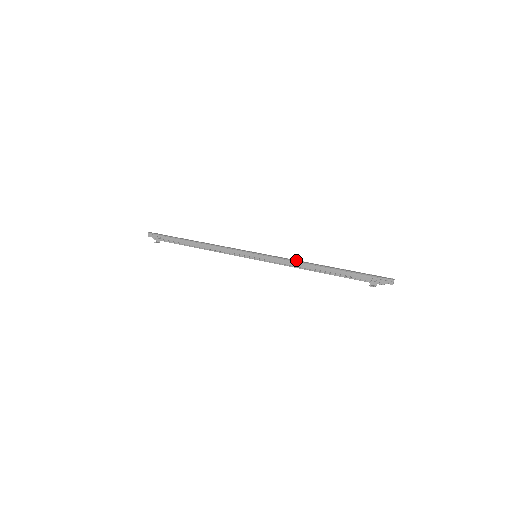
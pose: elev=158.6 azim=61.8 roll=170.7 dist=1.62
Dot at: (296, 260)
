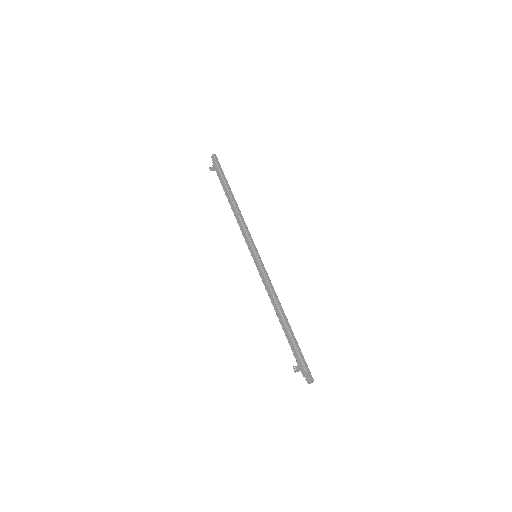
Dot at: (274, 291)
